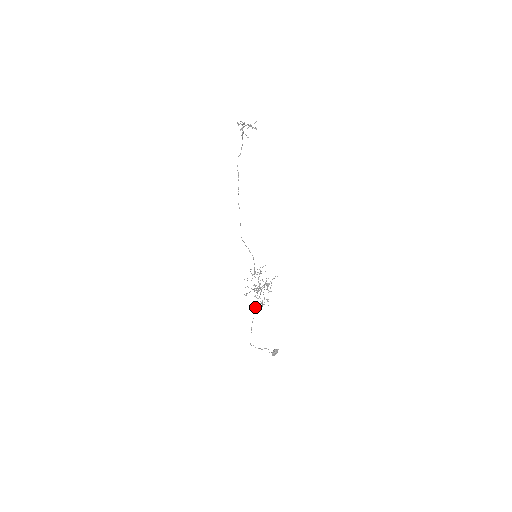
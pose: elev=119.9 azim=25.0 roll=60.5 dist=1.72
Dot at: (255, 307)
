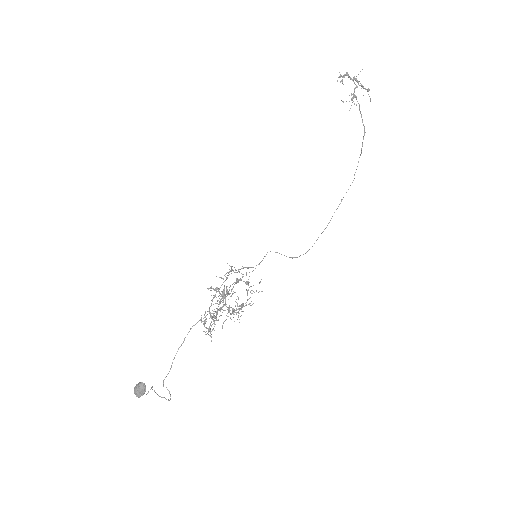
Dot at: occluded
